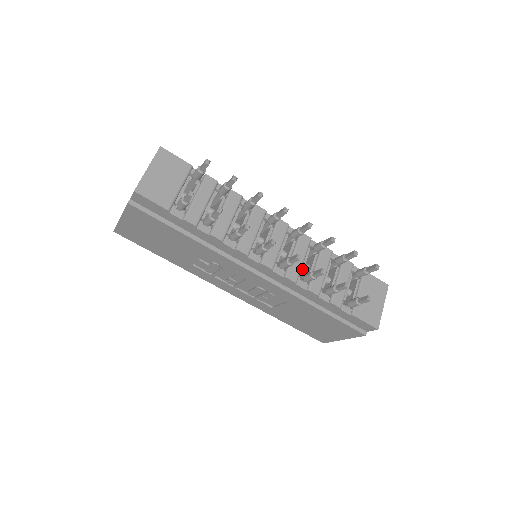
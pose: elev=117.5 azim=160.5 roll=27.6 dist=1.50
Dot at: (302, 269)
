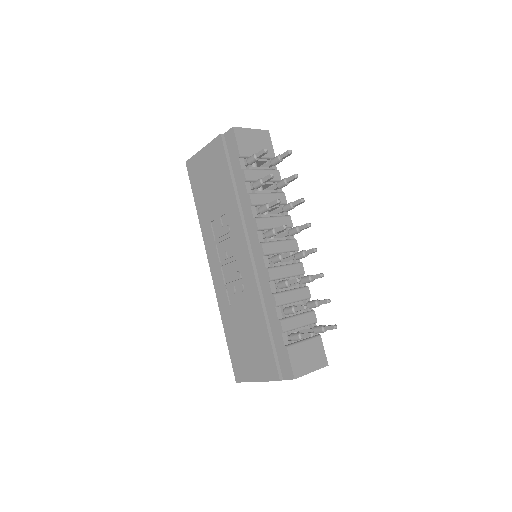
Dot at: occluded
